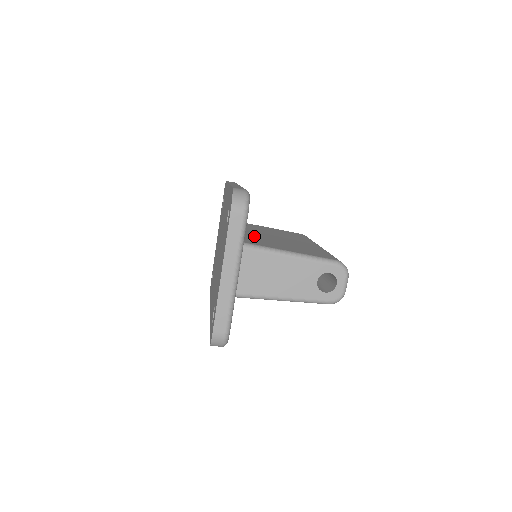
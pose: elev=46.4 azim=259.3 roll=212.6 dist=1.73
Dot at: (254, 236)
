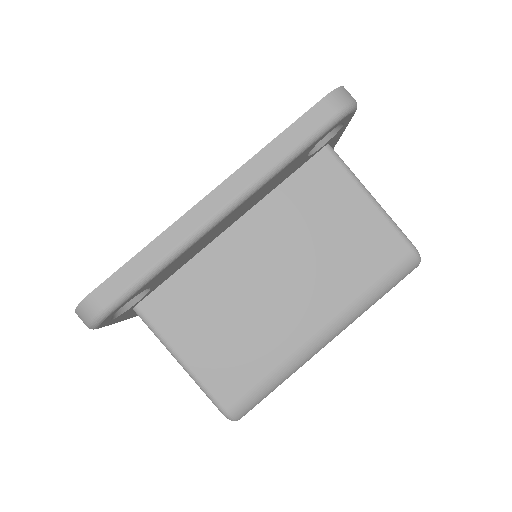
Dot at: occluded
